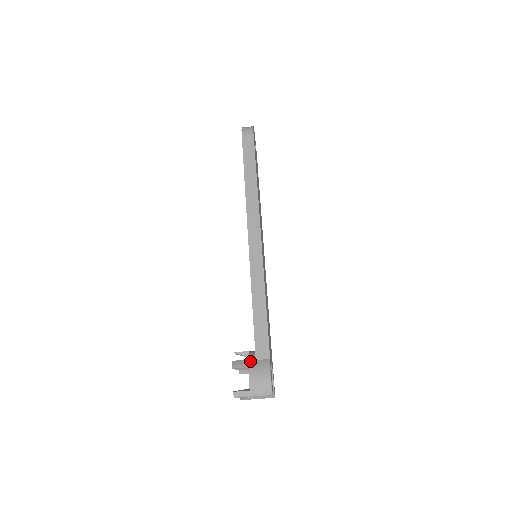
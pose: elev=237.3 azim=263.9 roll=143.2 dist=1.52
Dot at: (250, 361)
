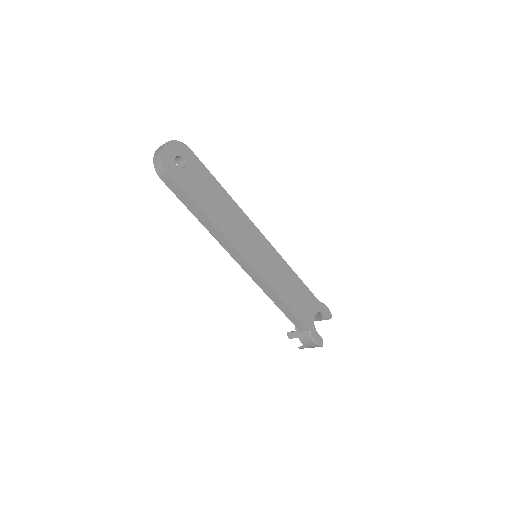
Dot at: (297, 333)
